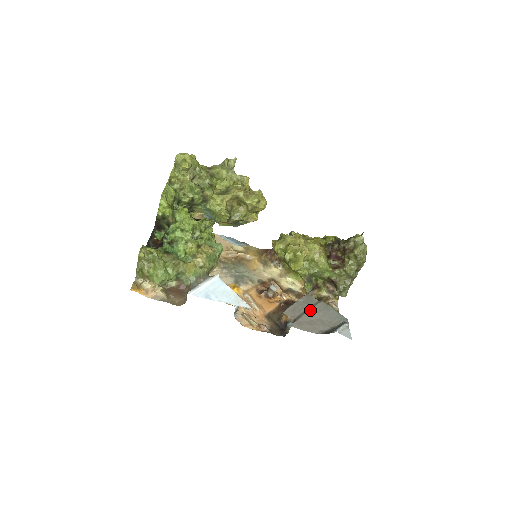
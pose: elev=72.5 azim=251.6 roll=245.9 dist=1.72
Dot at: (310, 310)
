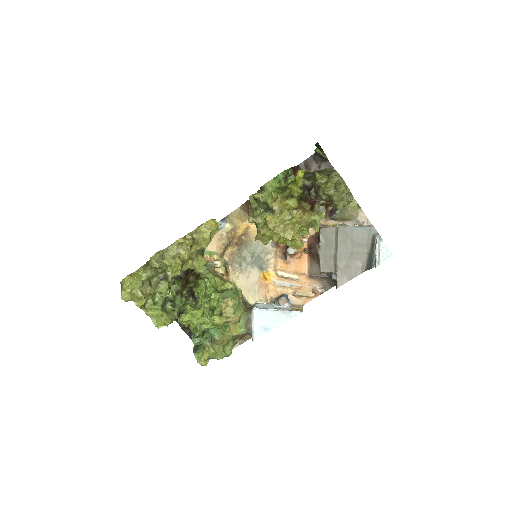
Dot at: (338, 250)
